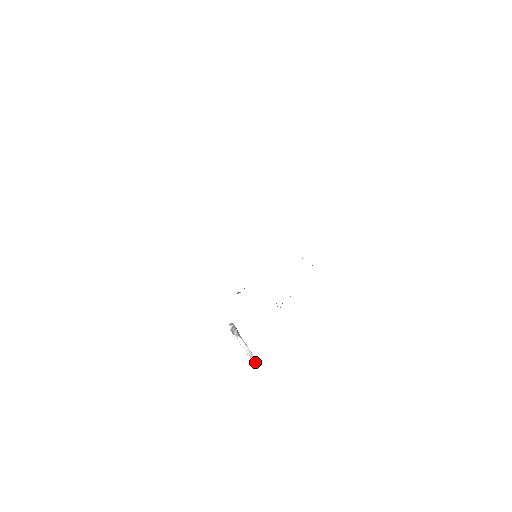
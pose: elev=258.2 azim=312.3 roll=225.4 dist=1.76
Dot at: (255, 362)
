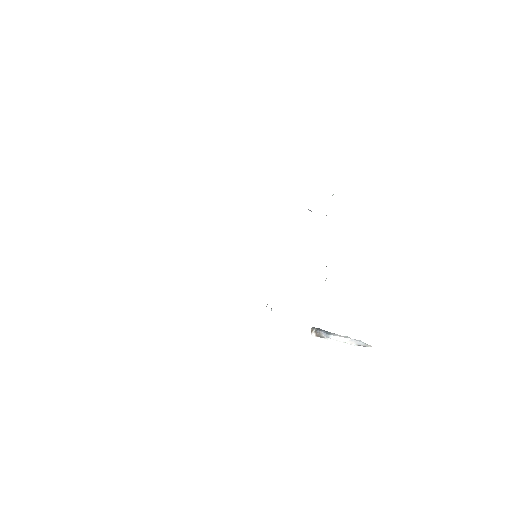
Dot at: occluded
